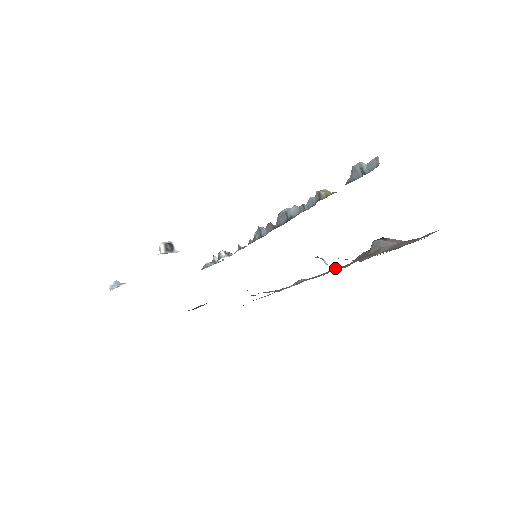
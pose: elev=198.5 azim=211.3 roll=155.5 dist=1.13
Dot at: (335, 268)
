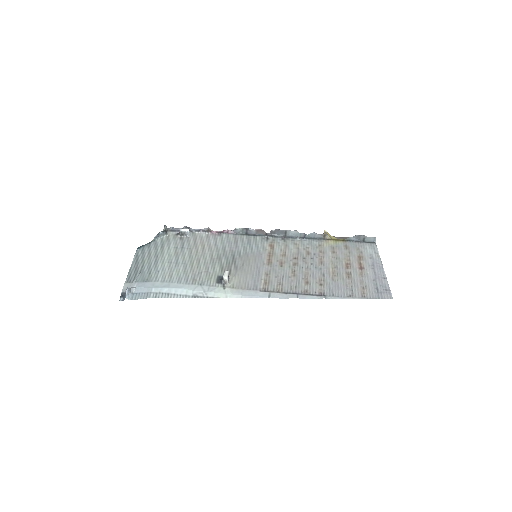
Dot at: occluded
